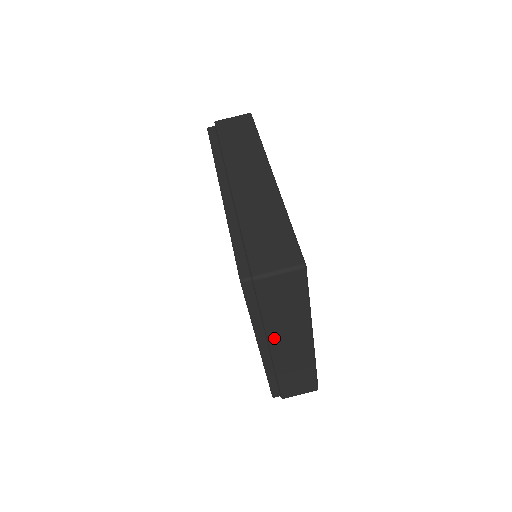
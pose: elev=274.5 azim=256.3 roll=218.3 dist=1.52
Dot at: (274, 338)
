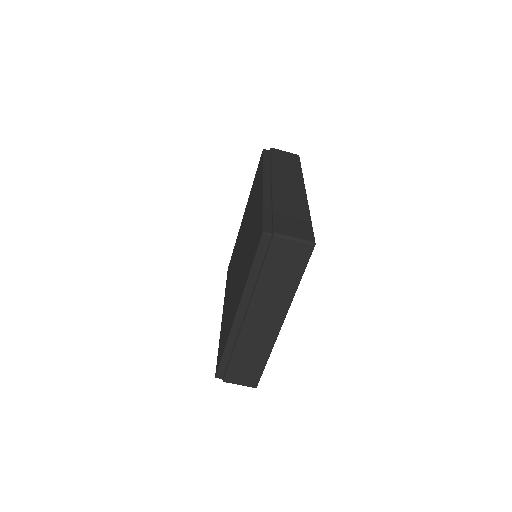
Dot at: (255, 304)
